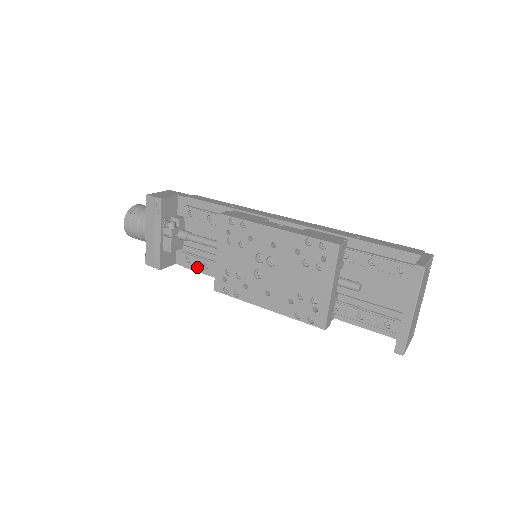
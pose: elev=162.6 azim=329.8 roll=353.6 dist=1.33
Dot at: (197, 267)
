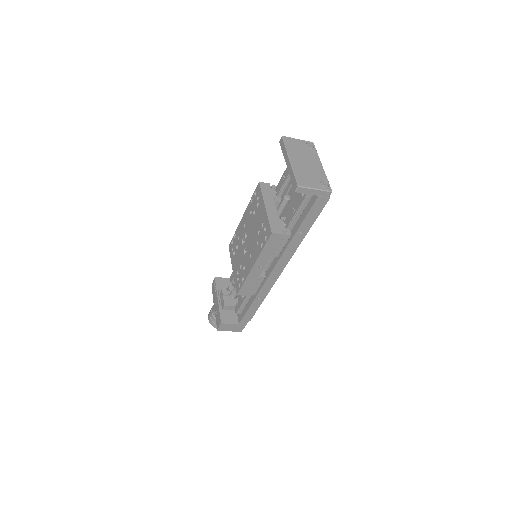
Dot at: (245, 310)
